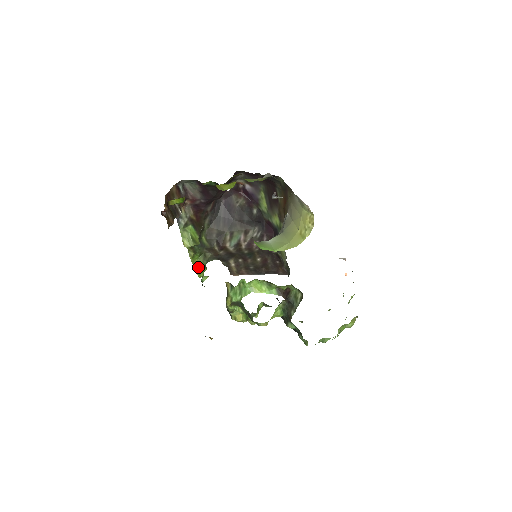
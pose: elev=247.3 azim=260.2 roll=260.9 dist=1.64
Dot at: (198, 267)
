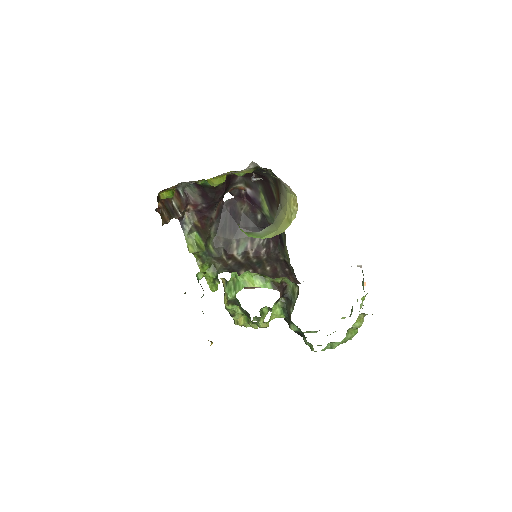
Dot at: (209, 279)
